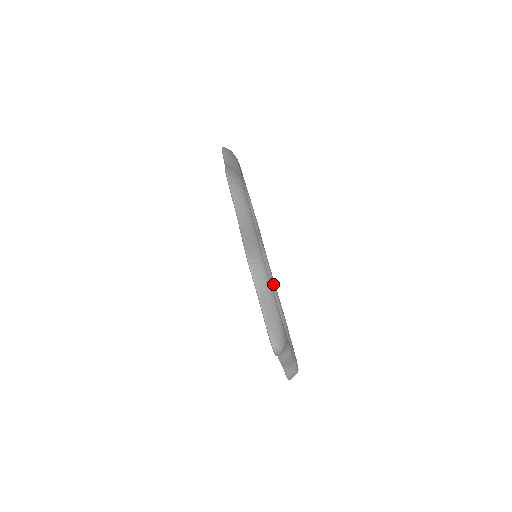
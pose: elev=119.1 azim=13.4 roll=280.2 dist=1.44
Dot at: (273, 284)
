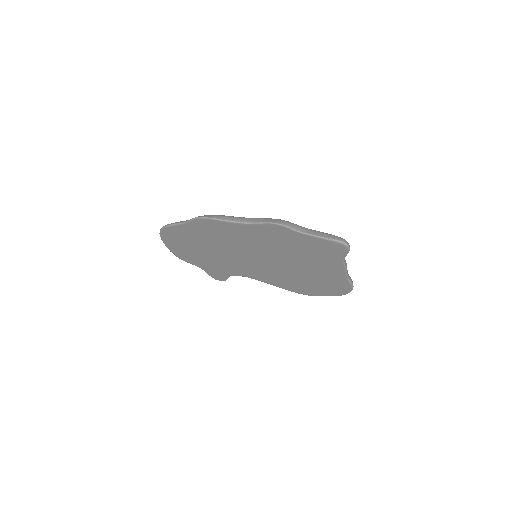
Dot at: occluded
